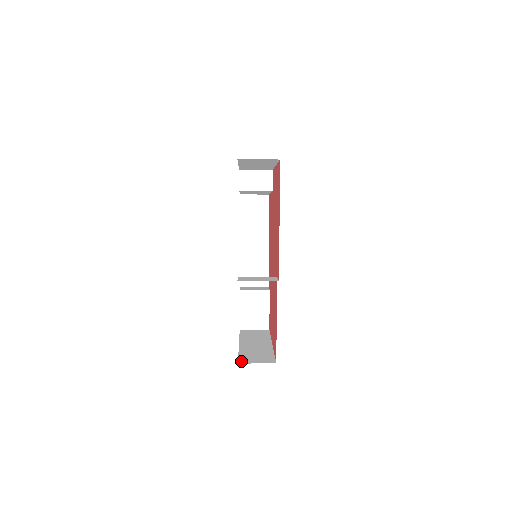
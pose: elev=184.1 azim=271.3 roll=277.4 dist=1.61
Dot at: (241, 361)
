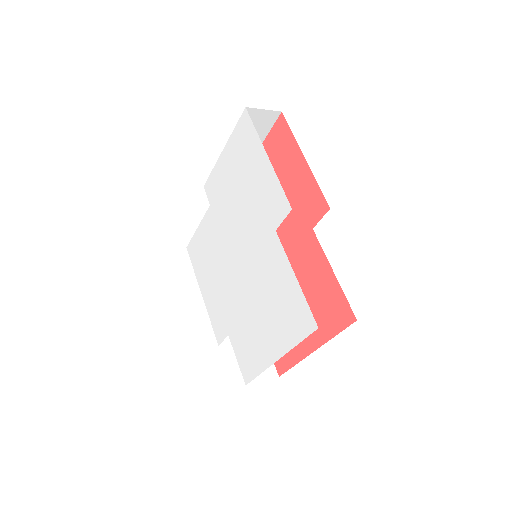
Dot at: occluded
